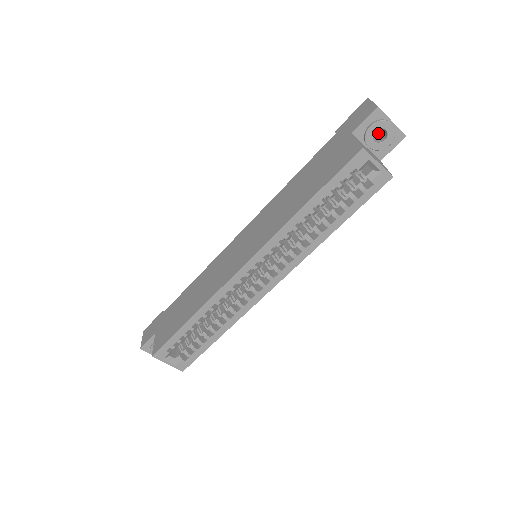
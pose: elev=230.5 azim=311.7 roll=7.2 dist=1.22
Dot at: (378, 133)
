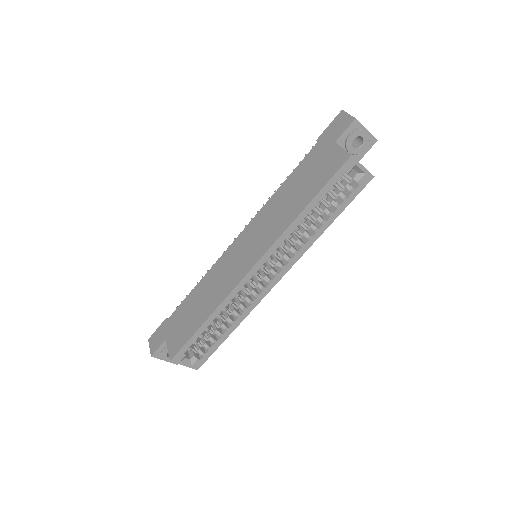
Dot at: occluded
